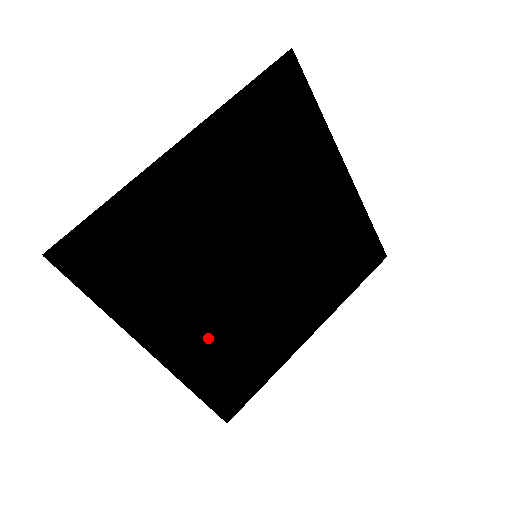
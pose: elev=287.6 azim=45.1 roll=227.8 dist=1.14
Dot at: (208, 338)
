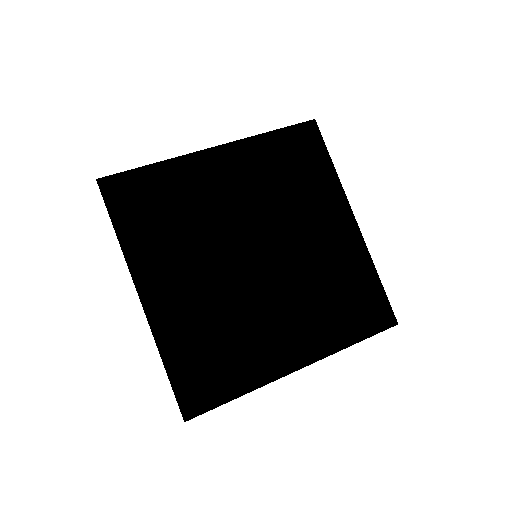
Dot at: (193, 310)
